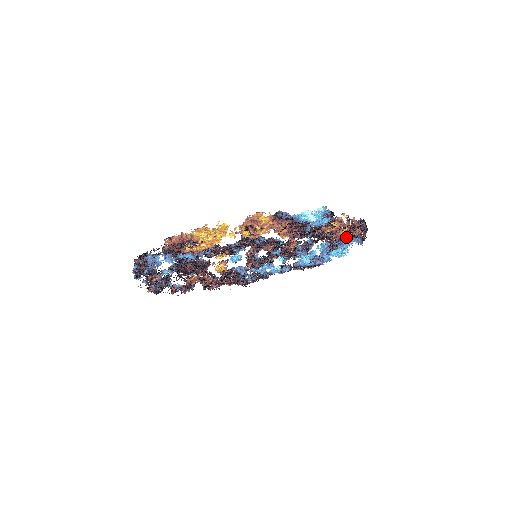
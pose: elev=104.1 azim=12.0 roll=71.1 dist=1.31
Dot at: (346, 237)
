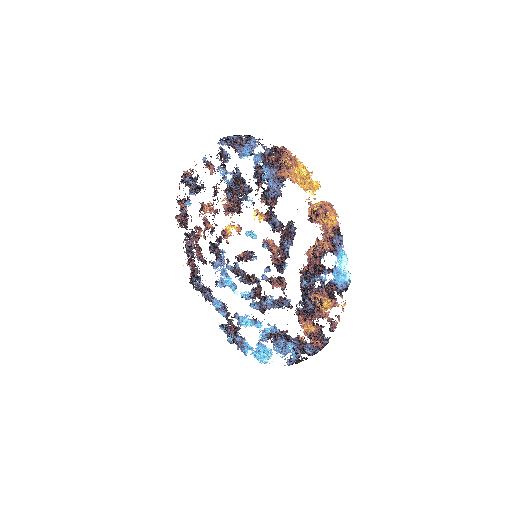
Dot at: occluded
